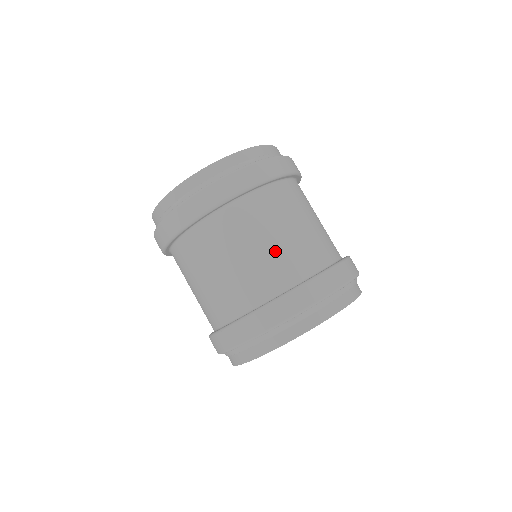
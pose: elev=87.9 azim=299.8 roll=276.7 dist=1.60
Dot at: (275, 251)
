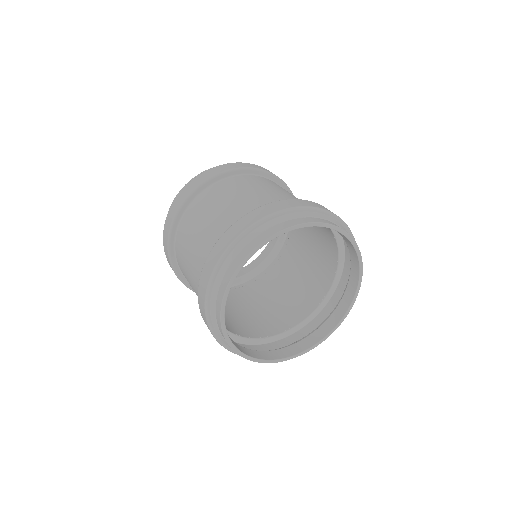
Dot at: (238, 202)
